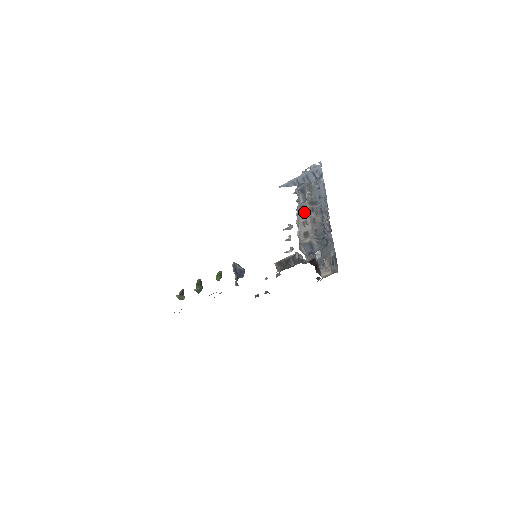
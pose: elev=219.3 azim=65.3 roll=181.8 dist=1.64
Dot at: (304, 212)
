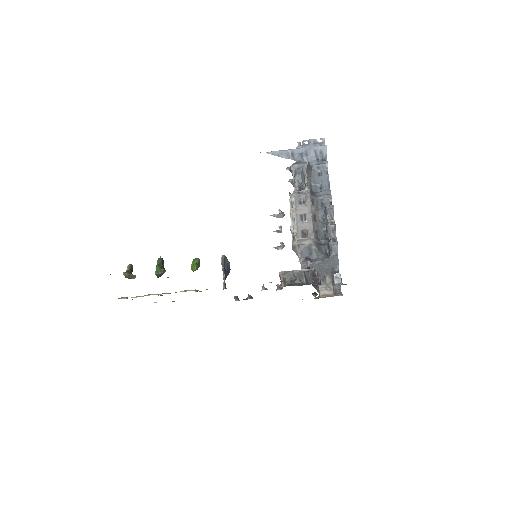
Dot at: (303, 202)
